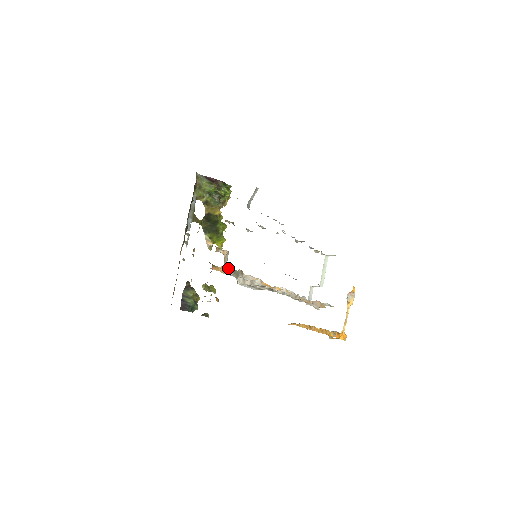
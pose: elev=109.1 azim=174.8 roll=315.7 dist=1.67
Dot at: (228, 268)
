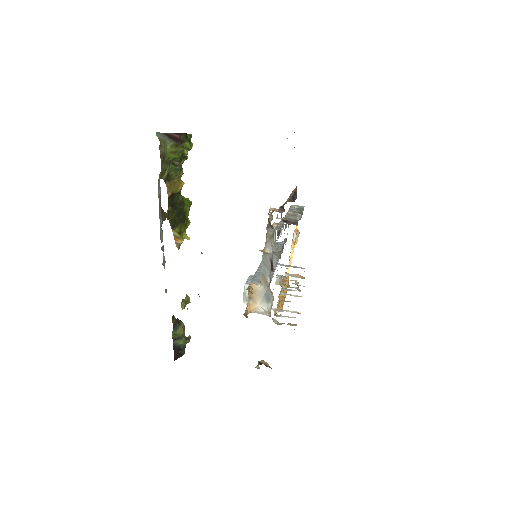
Dot at: occluded
